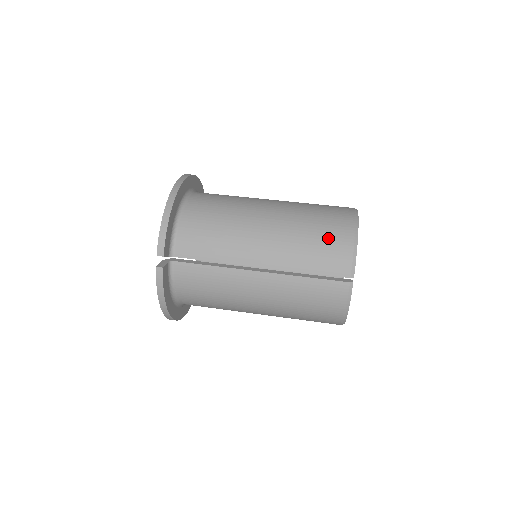
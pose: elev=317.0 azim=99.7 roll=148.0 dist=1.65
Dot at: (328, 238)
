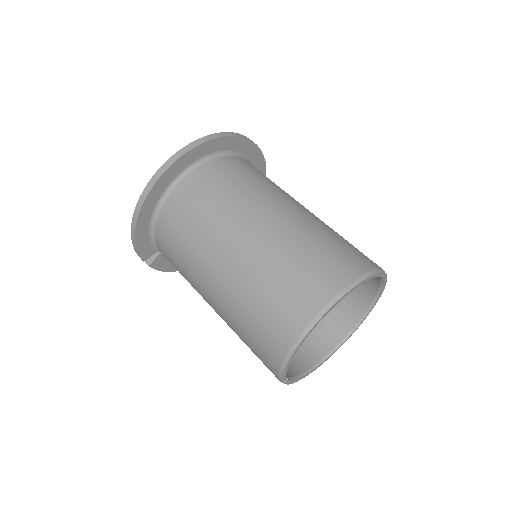
Dot at: (260, 341)
